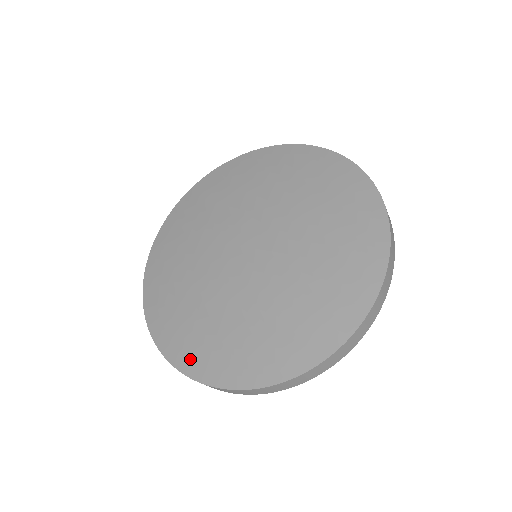
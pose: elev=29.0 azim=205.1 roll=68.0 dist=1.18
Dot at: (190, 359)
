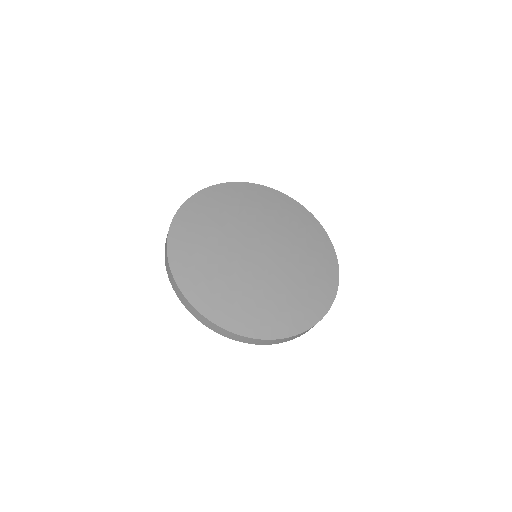
Dot at: (193, 290)
